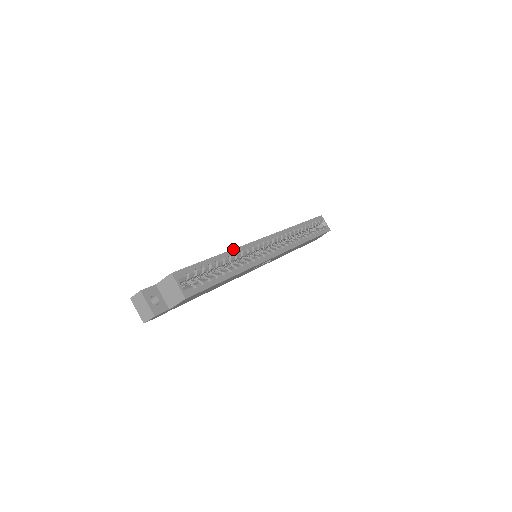
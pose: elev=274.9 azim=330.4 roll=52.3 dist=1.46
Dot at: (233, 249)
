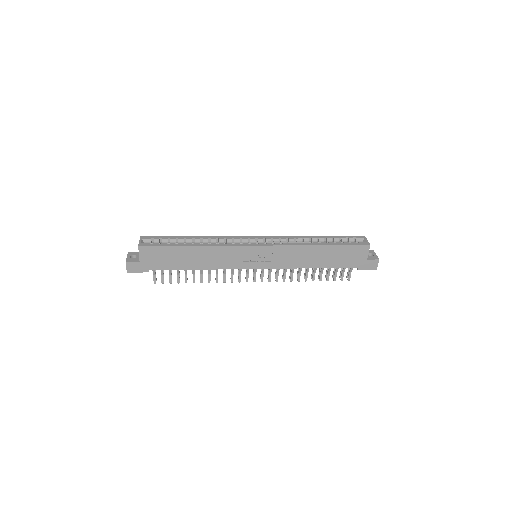
Dot at: (209, 236)
